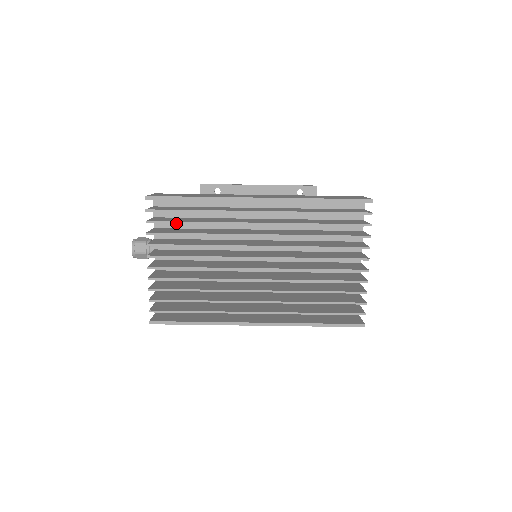
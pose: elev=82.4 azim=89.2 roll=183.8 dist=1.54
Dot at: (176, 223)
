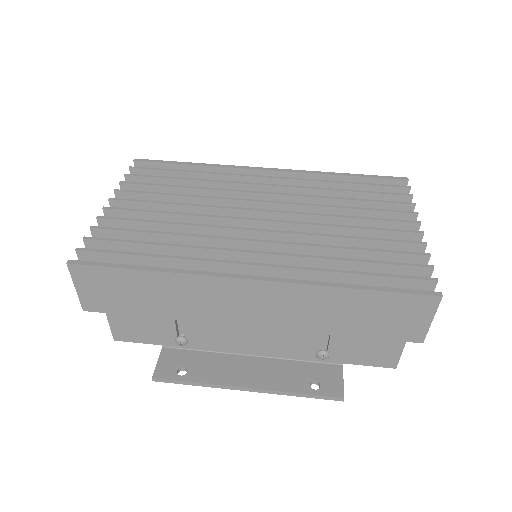
Dot at: (161, 177)
